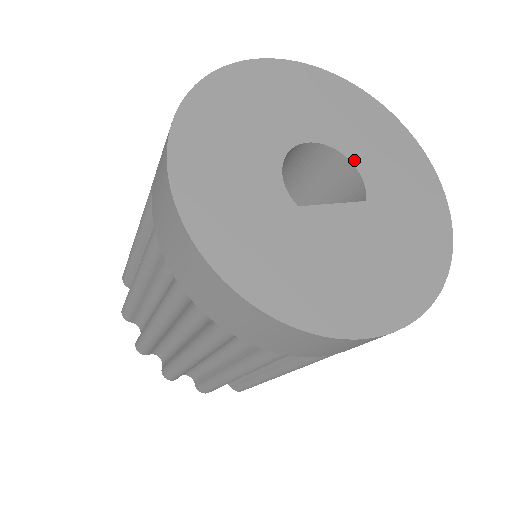
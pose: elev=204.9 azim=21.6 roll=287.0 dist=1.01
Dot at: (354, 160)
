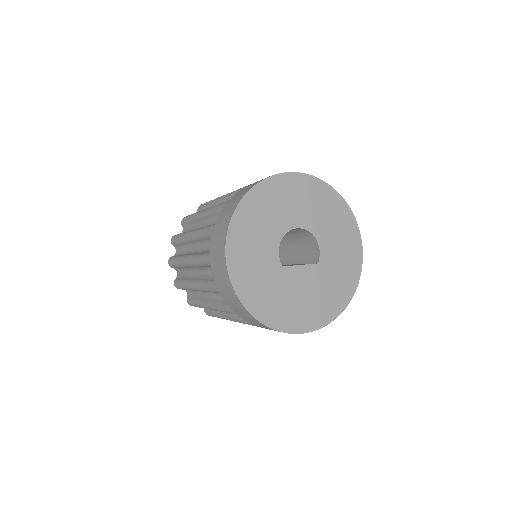
Dot at: (318, 239)
